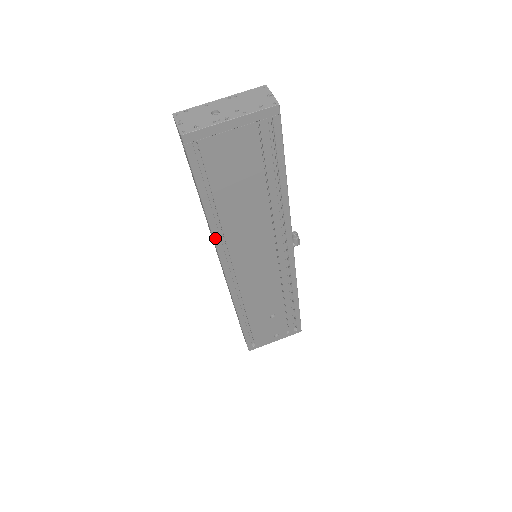
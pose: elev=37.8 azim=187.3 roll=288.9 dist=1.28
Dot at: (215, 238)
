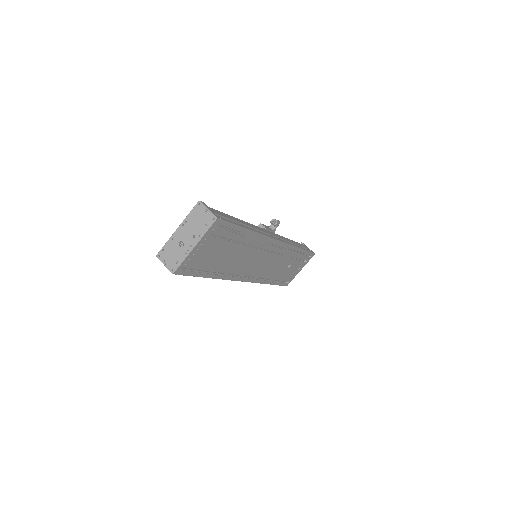
Dot at: (225, 279)
